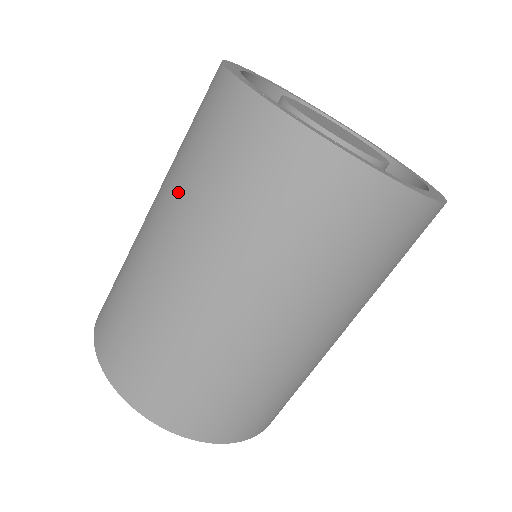
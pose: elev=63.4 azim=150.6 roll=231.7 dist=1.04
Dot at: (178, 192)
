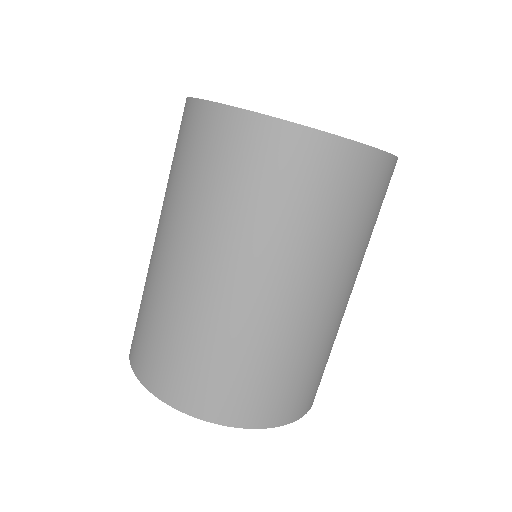
Dot at: occluded
